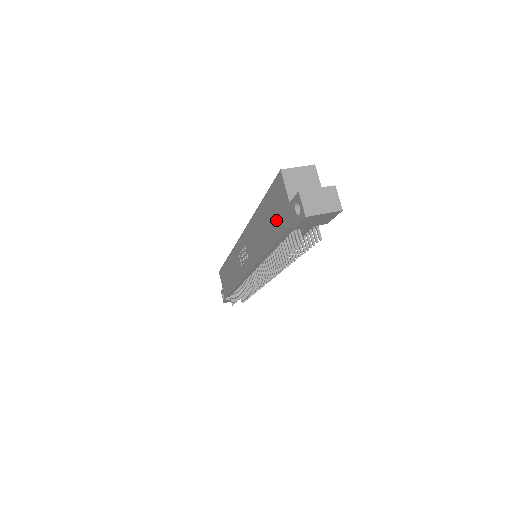
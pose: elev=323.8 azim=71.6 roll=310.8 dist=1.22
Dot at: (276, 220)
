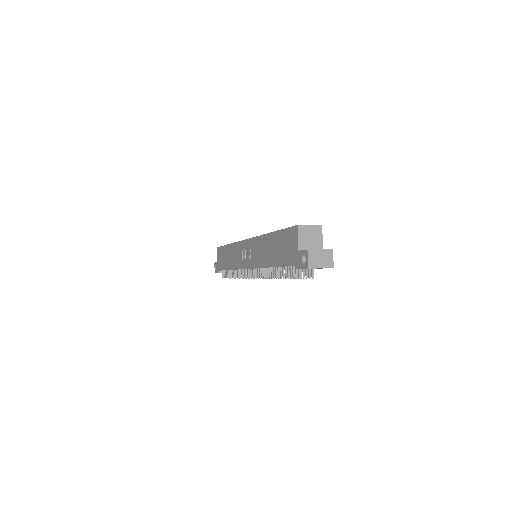
Dot at: (284, 253)
